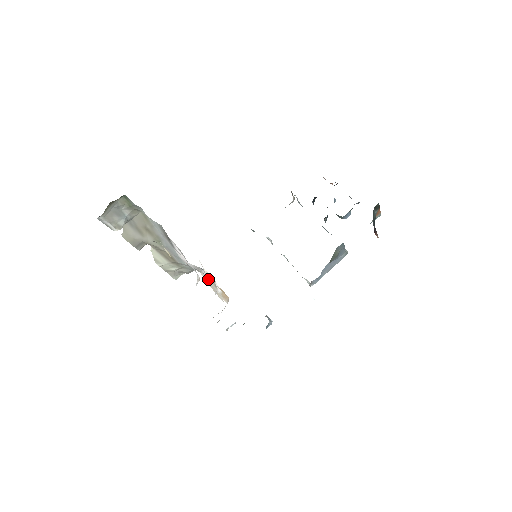
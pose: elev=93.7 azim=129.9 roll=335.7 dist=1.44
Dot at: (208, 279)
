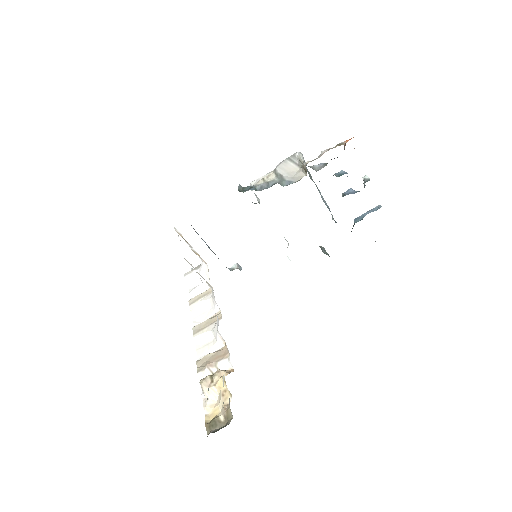
Dot at: occluded
